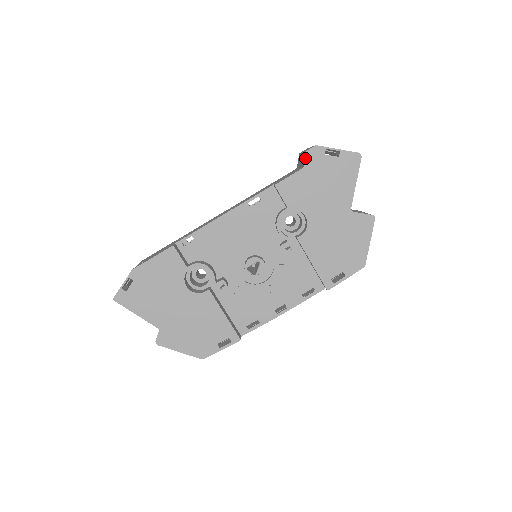
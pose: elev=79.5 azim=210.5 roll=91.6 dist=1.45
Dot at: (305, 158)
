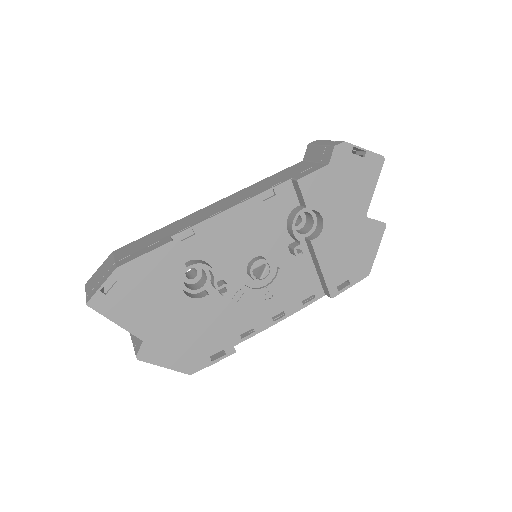
Dot at: (332, 154)
